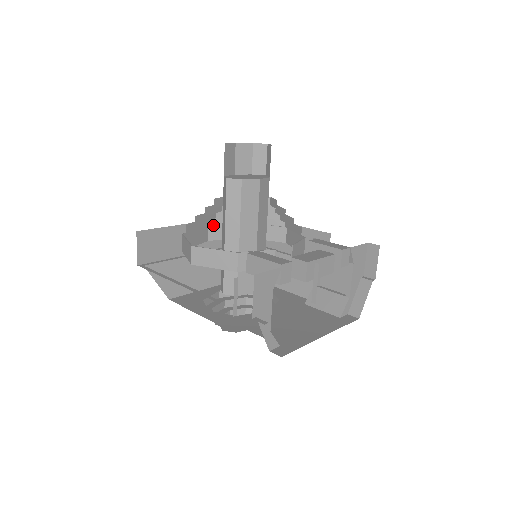
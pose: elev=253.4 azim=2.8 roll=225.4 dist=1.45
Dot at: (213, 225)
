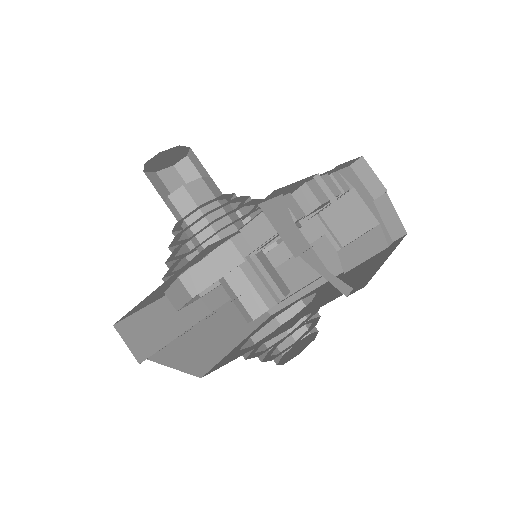
Dot at: occluded
